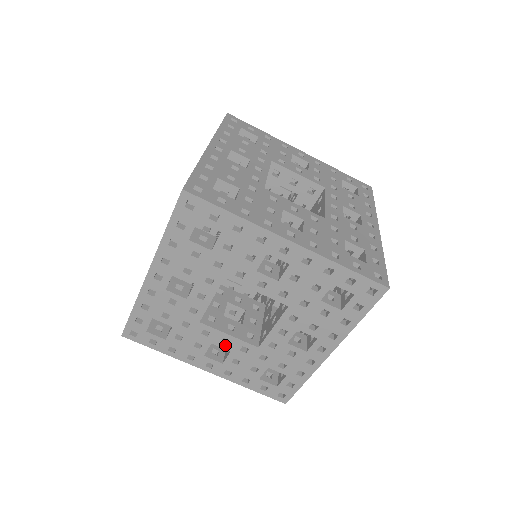
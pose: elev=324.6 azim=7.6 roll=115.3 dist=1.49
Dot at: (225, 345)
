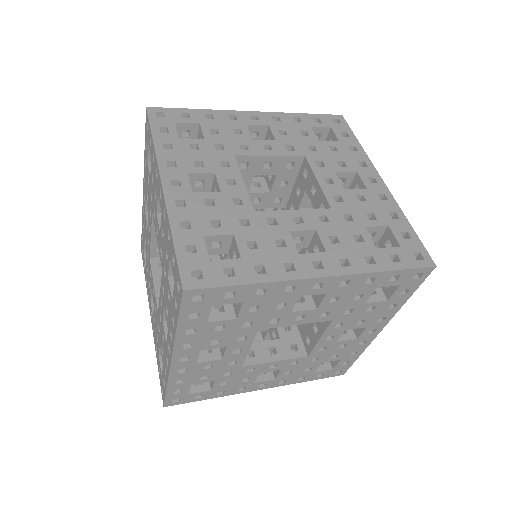
Dot at: (274, 369)
